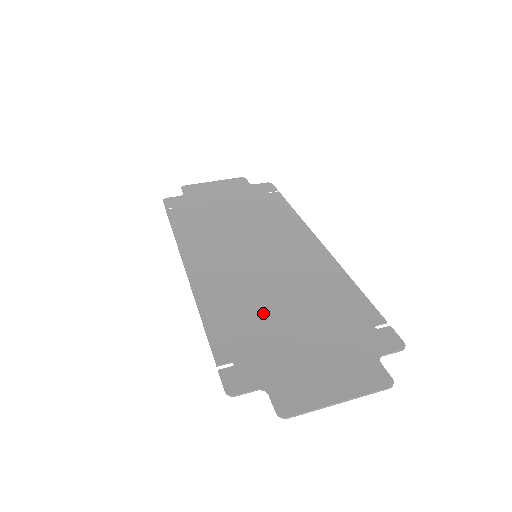
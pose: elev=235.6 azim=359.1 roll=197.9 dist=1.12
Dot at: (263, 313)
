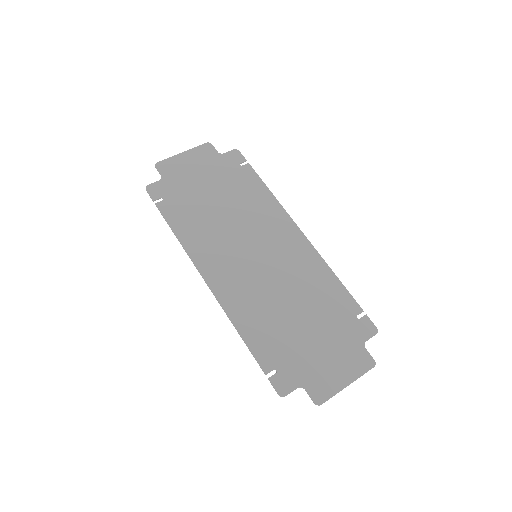
Dot at: (281, 320)
